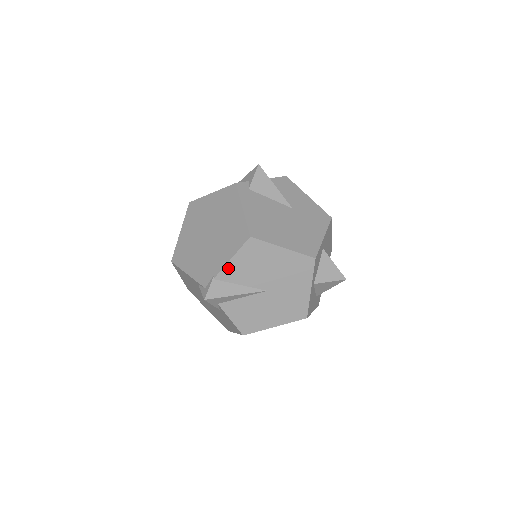
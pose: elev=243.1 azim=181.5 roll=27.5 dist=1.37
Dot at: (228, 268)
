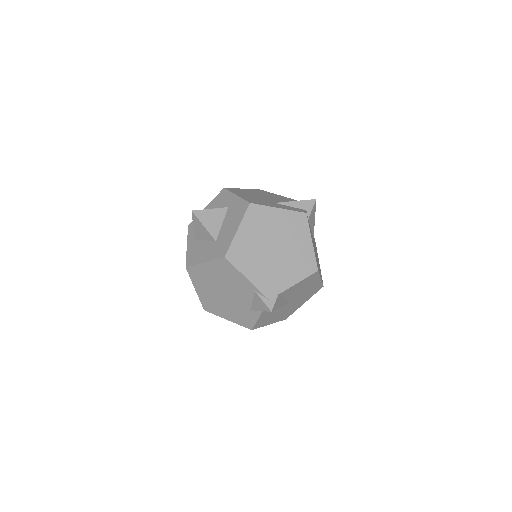
Dot at: (291, 288)
